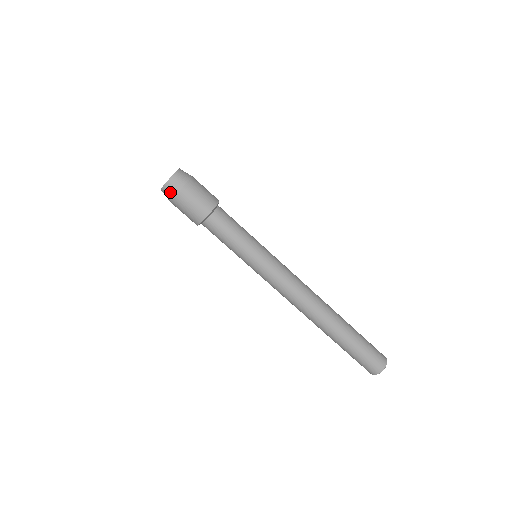
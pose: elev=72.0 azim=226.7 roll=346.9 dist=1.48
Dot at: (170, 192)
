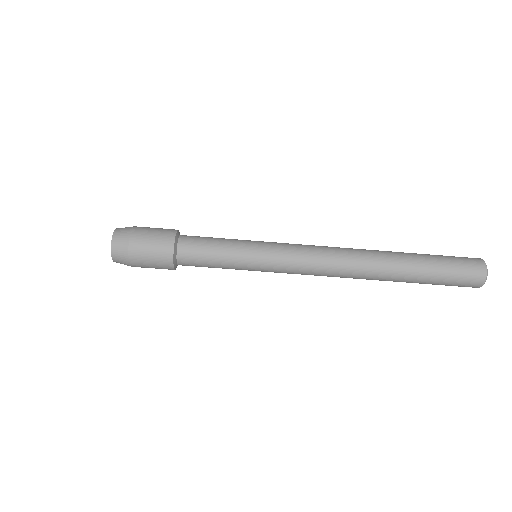
Dot at: (121, 252)
